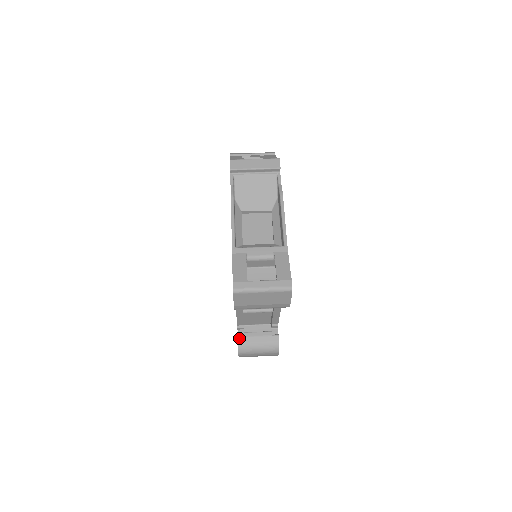
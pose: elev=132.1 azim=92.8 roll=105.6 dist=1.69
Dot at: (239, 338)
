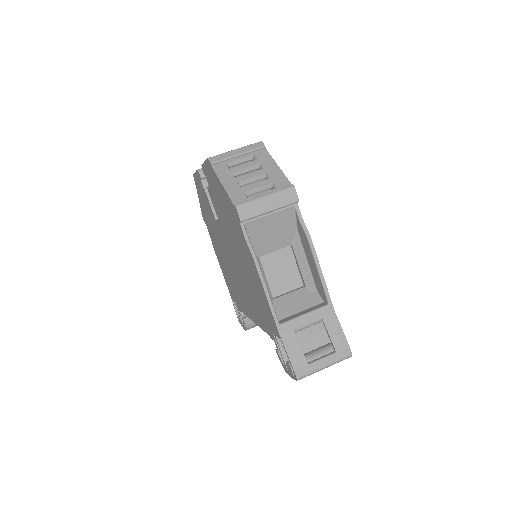
Dot at: (245, 321)
